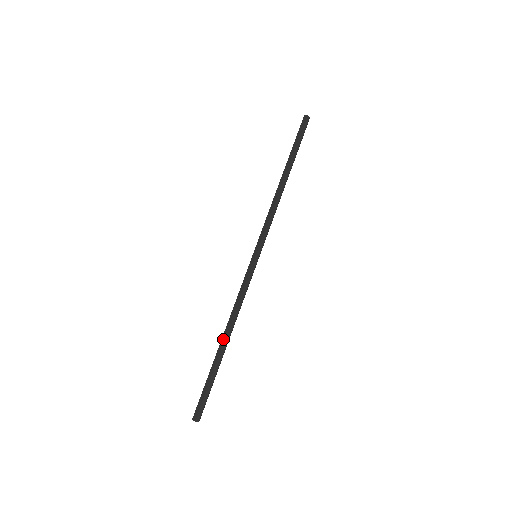
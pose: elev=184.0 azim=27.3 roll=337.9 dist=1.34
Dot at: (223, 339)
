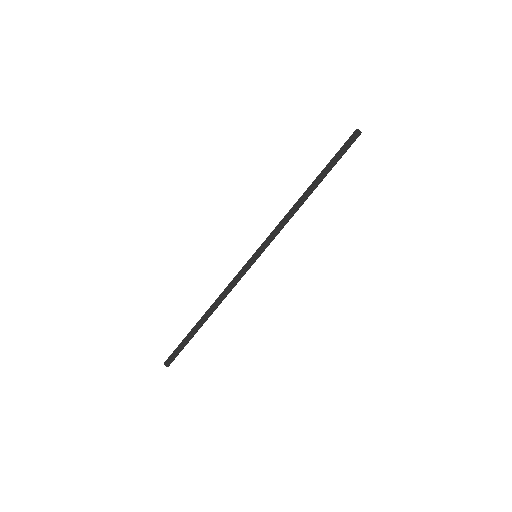
Dot at: (205, 315)
